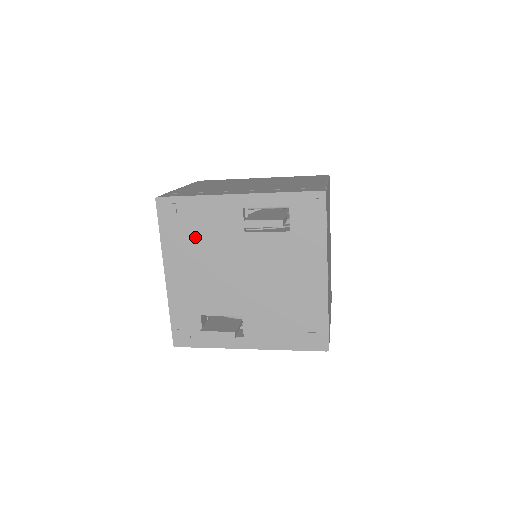
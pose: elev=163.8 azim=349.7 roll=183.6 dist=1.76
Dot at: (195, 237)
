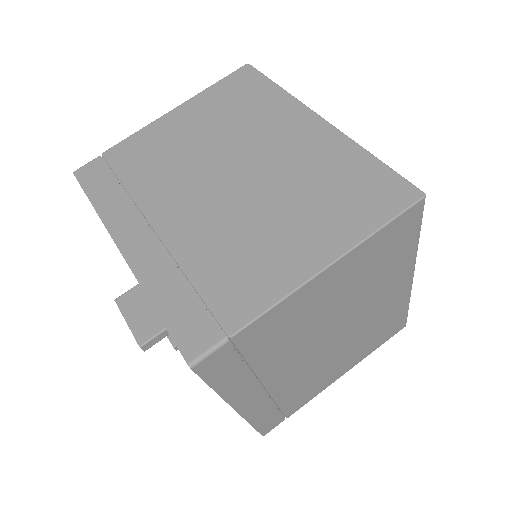
Dot at: occluded
